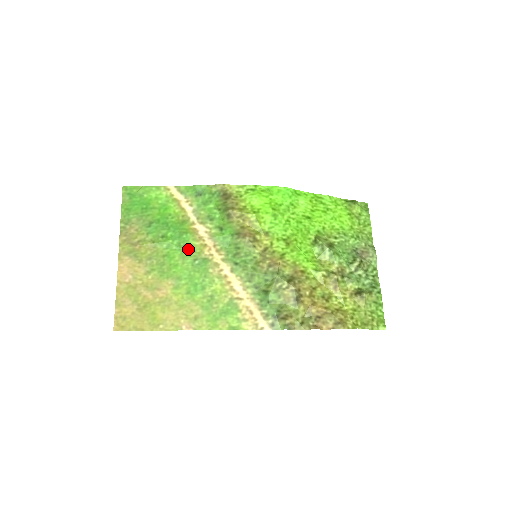
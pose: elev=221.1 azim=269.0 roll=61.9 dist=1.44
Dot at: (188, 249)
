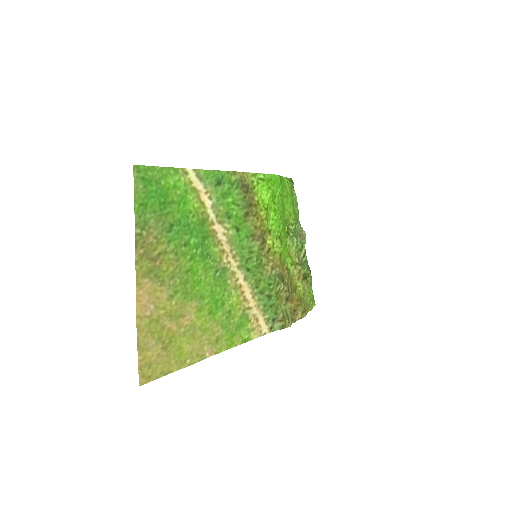
Dot at: (210, 259)
